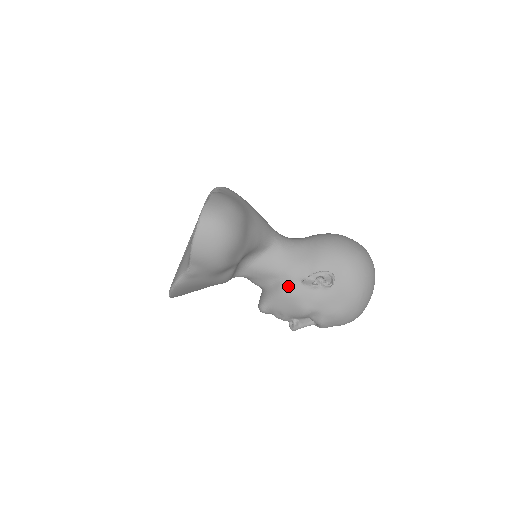
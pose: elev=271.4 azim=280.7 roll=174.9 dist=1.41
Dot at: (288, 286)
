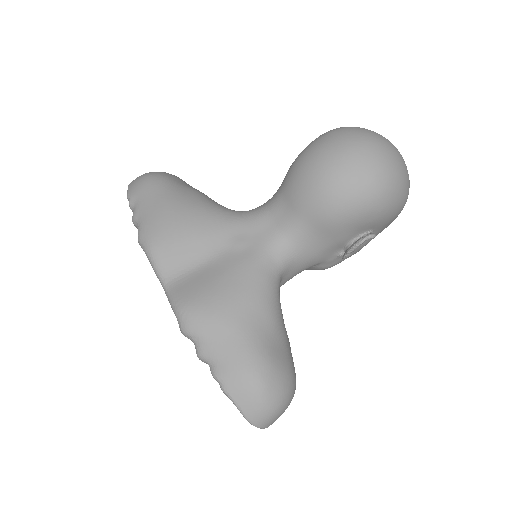
Dot at: (327, 266)
